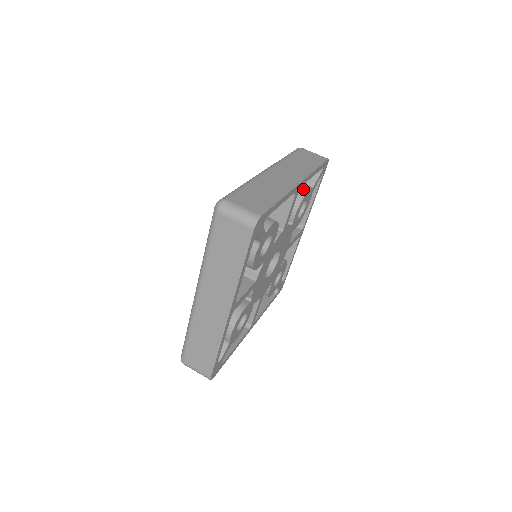
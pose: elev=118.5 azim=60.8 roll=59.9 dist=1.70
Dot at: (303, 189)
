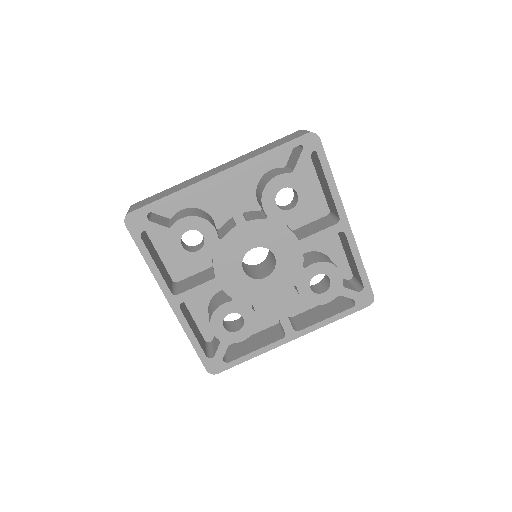
Dot at: (272, 177)
